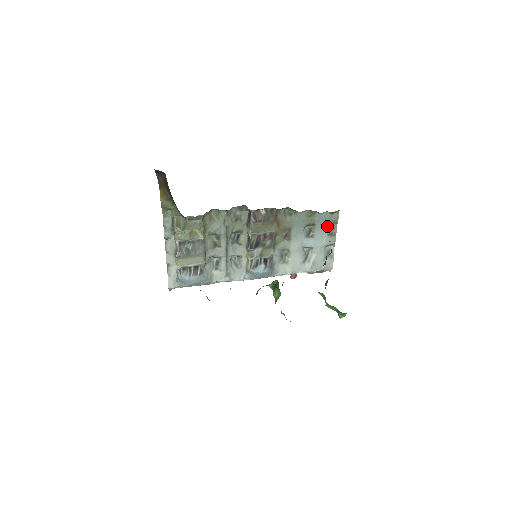
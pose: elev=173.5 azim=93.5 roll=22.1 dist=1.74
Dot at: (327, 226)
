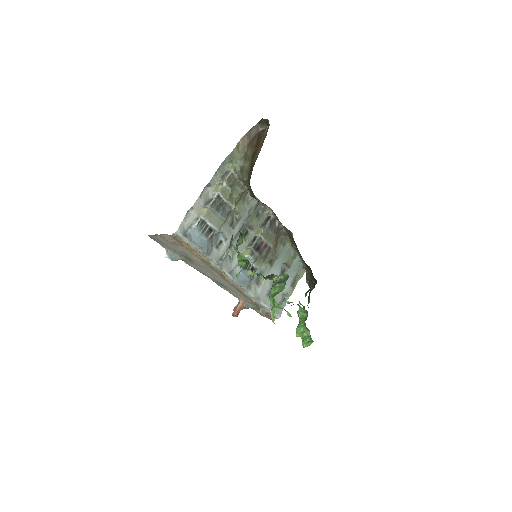
Dot at: (294, 276)
